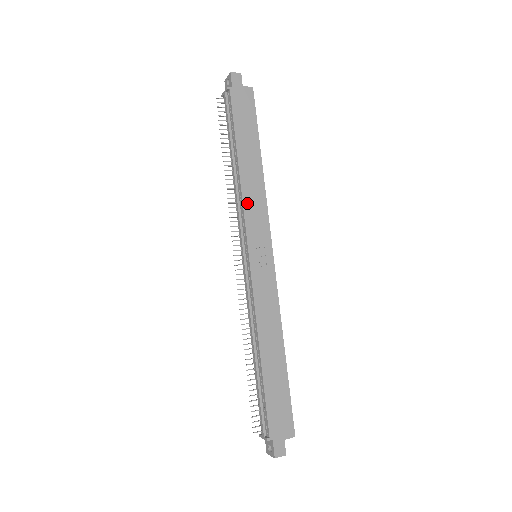
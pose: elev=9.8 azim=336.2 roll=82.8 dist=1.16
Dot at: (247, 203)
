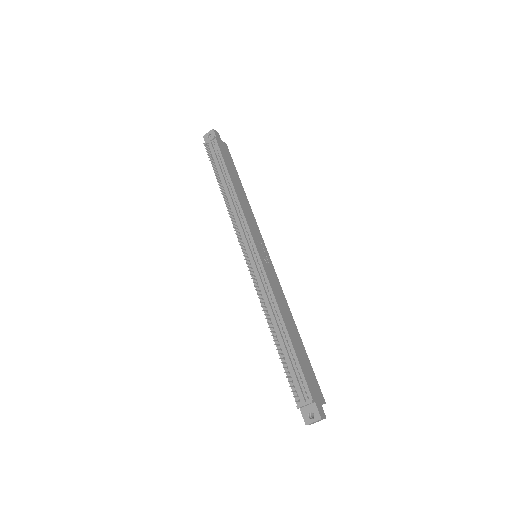
Dot at: (245, 214)
